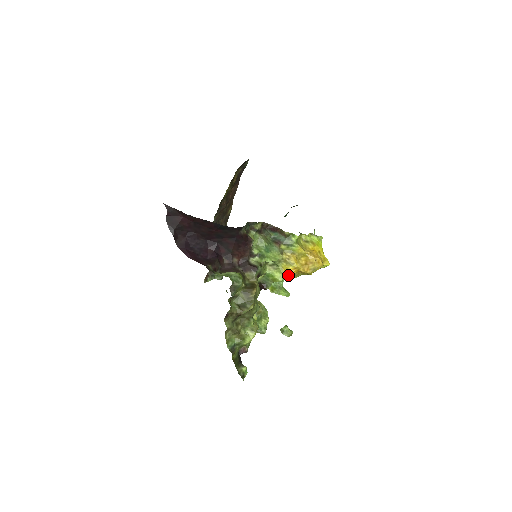
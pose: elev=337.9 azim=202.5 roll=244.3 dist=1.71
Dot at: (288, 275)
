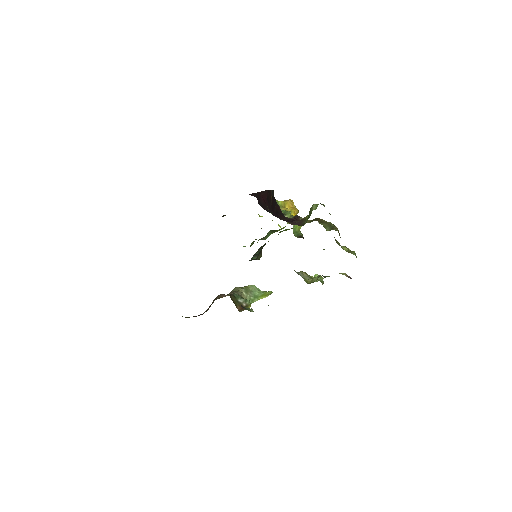
Dot at: occluded
